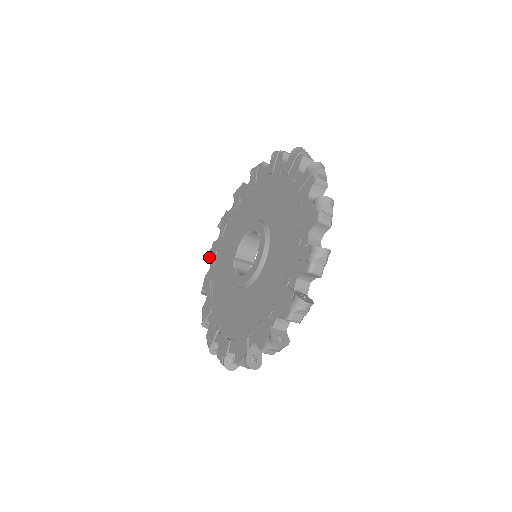
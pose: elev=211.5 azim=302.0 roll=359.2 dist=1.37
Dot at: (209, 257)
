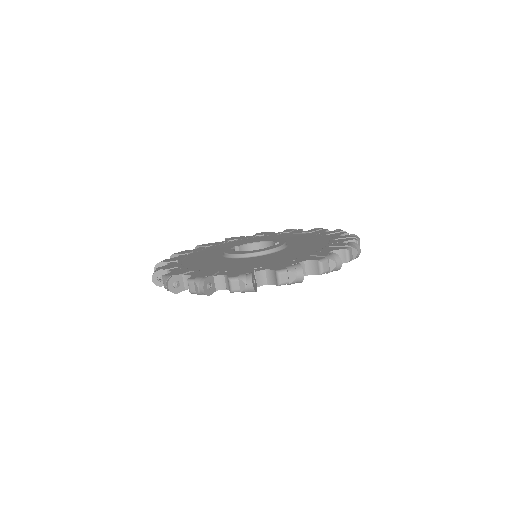
Dot at: (201, 245)
